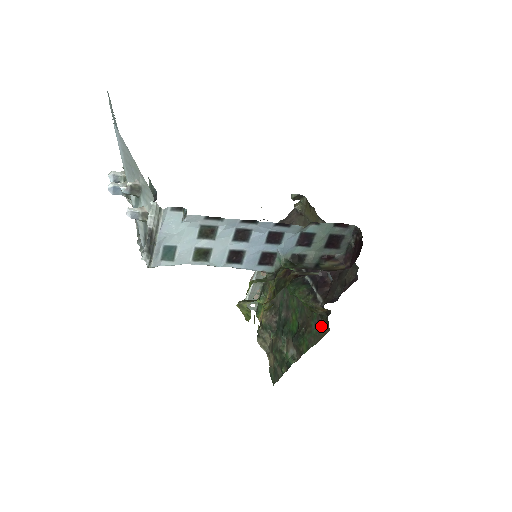
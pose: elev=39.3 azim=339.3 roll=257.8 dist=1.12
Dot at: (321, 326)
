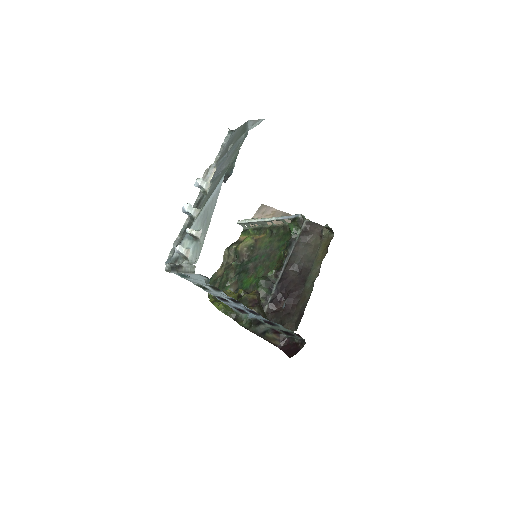
Dot at: occluded
